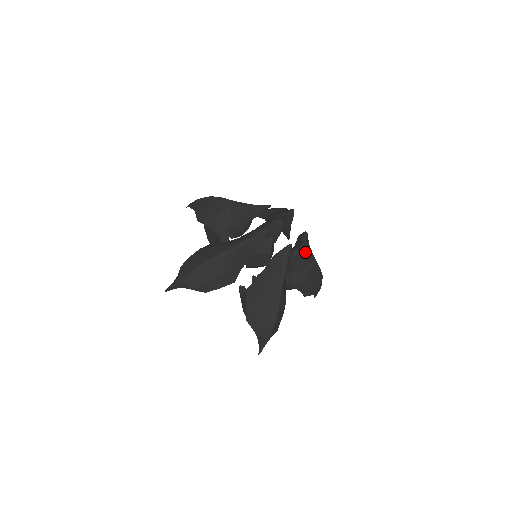
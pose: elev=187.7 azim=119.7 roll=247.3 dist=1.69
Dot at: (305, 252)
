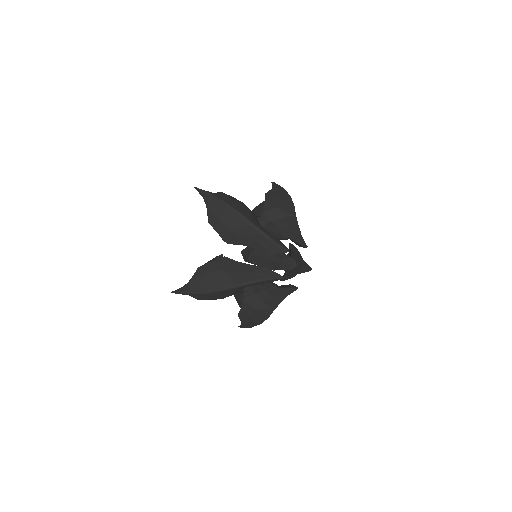
Dot at: occluded
